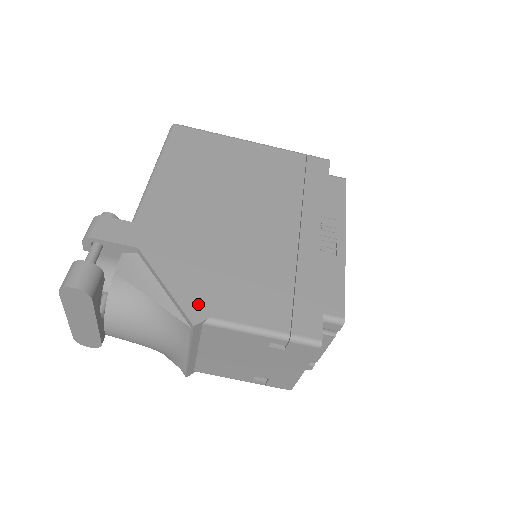
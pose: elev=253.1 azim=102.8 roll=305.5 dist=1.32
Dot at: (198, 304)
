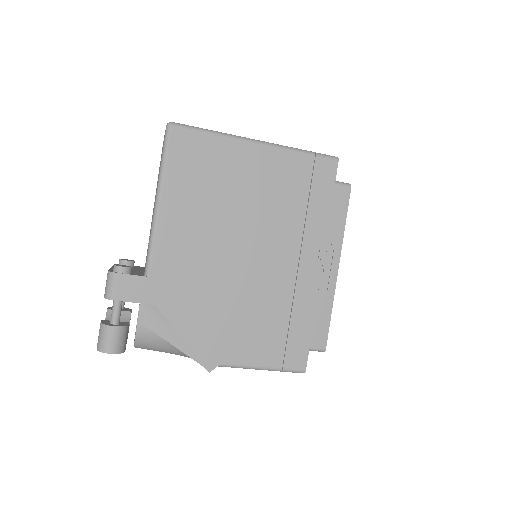
Dot at: (211, 353)
